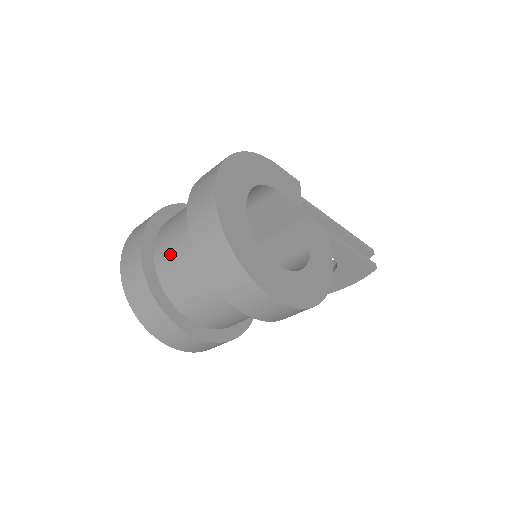
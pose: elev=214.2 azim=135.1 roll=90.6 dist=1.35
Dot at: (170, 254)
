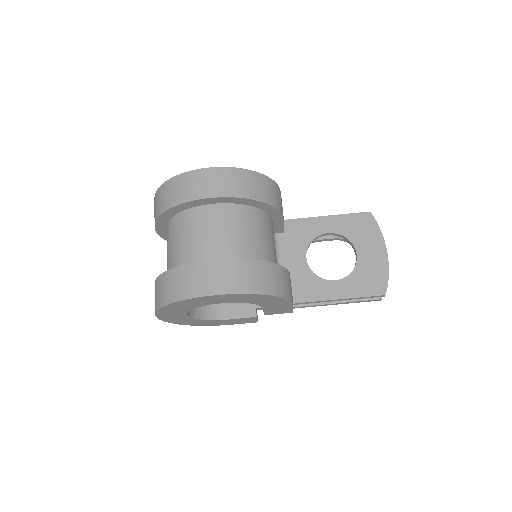
Dot at: (167, 260)
